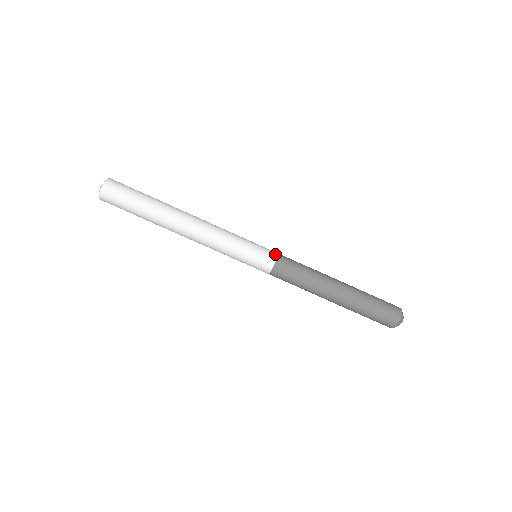
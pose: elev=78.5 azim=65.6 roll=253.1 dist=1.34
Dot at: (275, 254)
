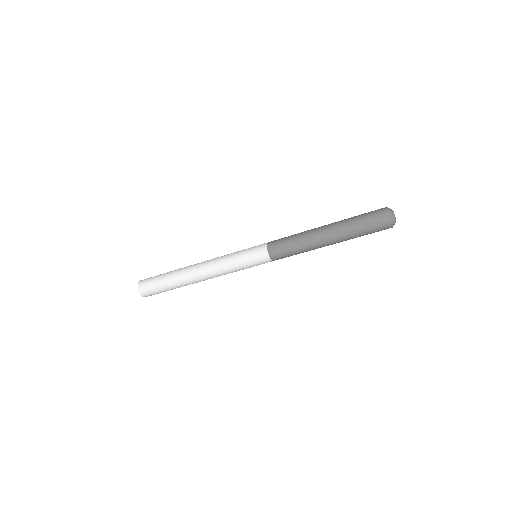
Dot at: (264, 246)
